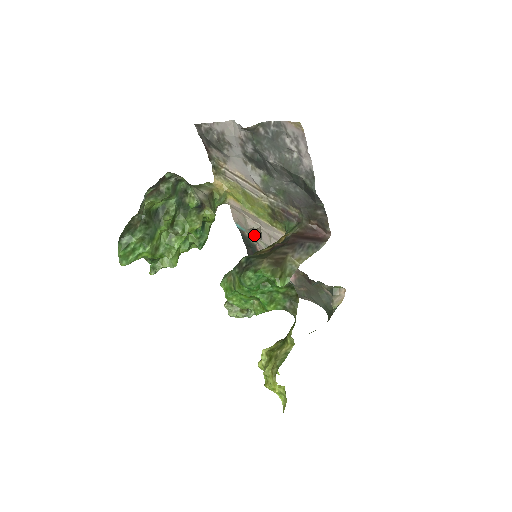
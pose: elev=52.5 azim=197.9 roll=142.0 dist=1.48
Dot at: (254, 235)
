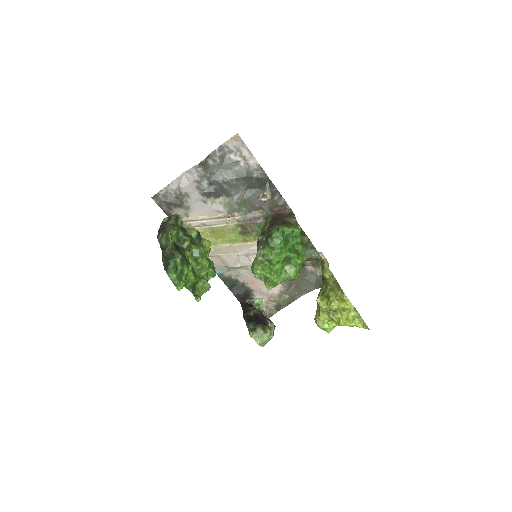
Dot at: (264, 197)
